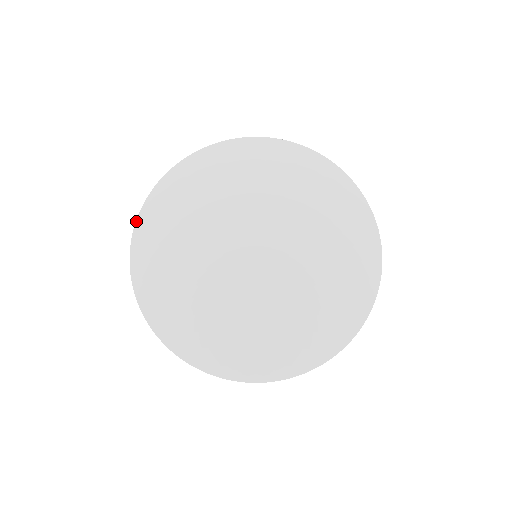
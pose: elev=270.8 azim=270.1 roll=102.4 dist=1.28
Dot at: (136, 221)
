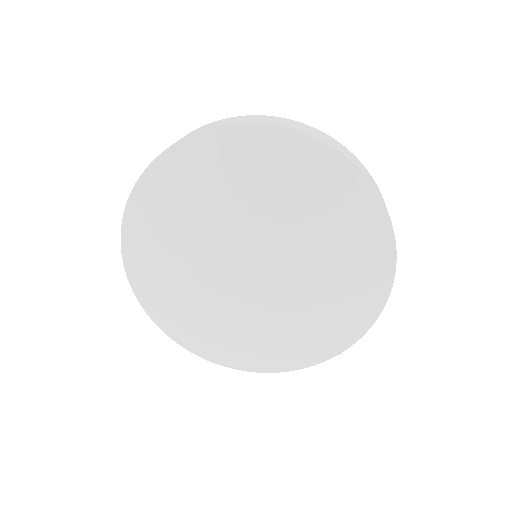
Dot at: occluded
